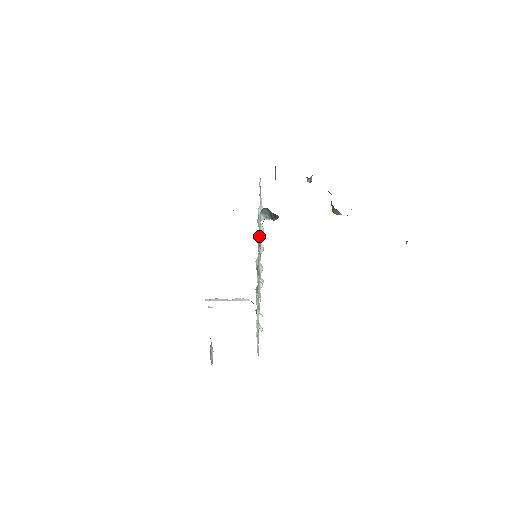
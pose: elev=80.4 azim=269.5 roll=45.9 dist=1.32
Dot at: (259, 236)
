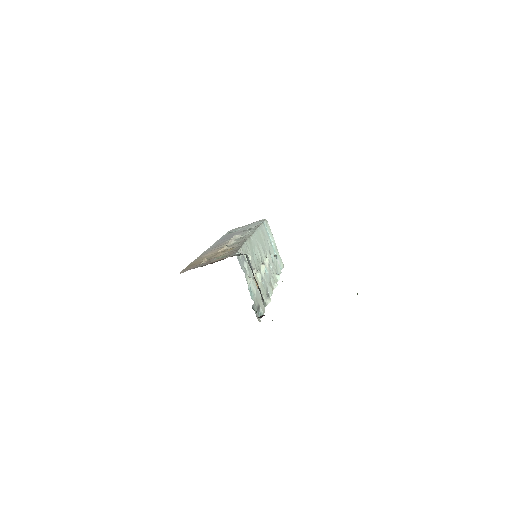
Dot at: (257, 310)
